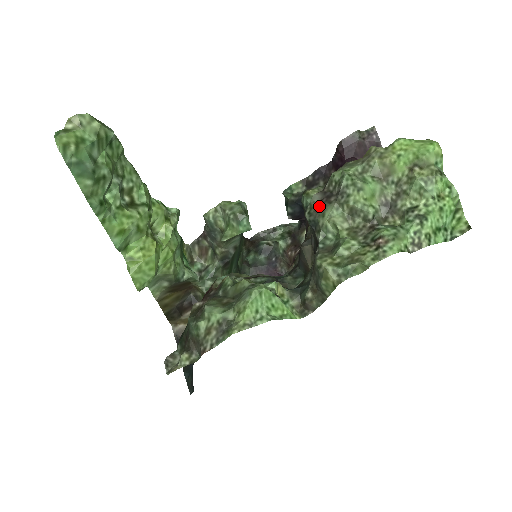
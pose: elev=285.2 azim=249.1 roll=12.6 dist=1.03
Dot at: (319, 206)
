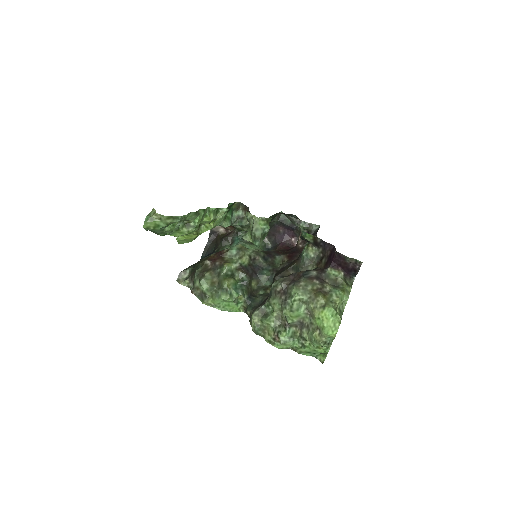
Dot at: (277, 292)
